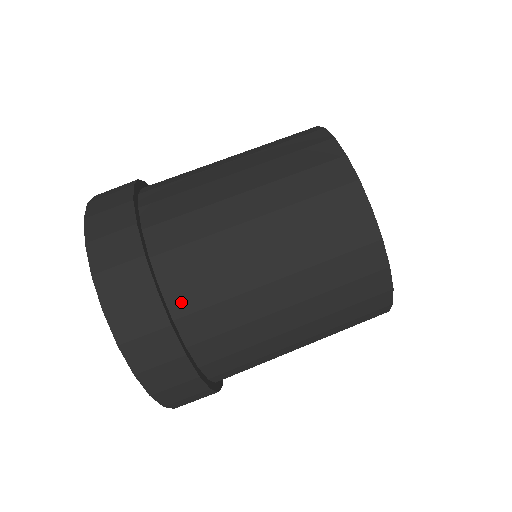
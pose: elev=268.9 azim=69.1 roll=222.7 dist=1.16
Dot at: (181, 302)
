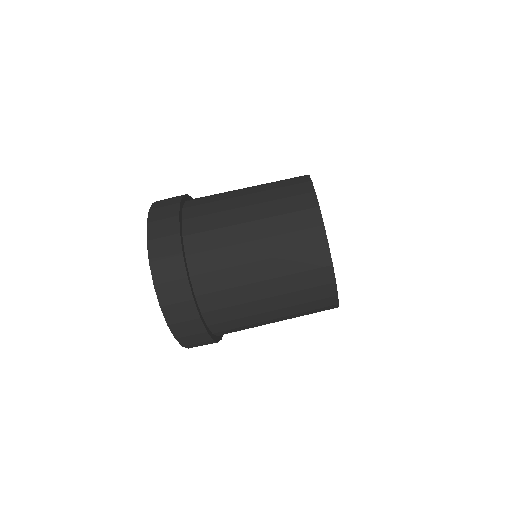
Dot at: (213, 319)
